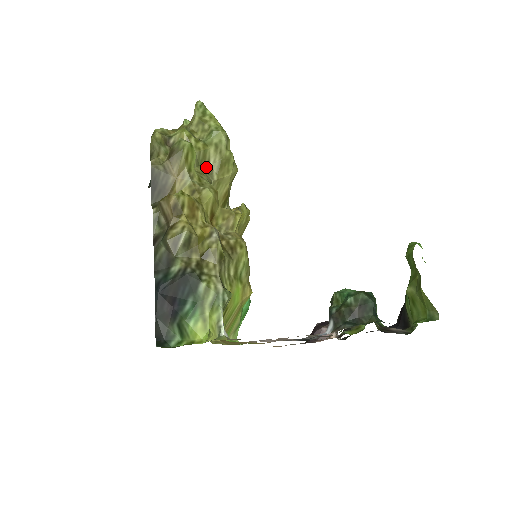
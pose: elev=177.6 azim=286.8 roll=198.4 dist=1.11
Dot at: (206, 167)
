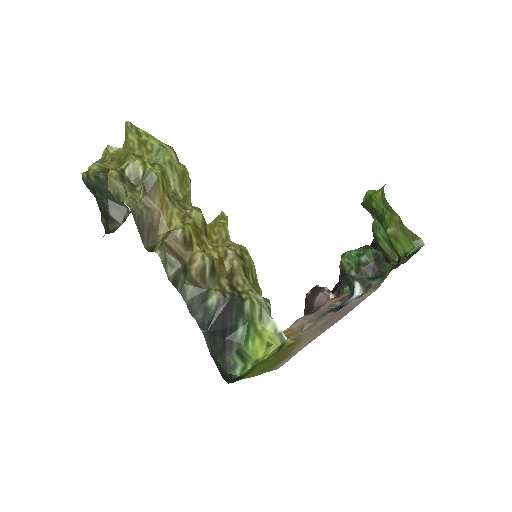
Dot at: occluded
